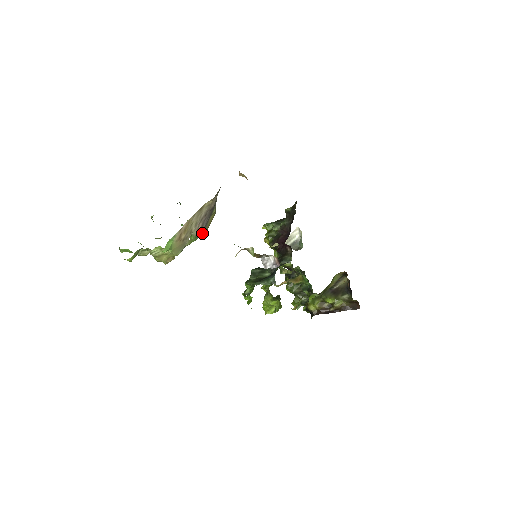
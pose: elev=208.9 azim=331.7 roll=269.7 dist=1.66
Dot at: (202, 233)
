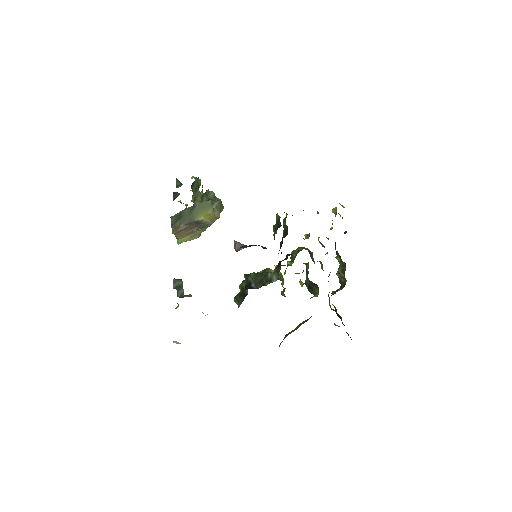
Dot at: (209, 225)
